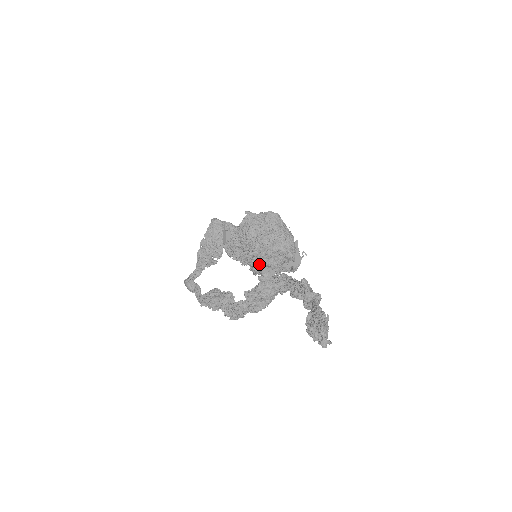
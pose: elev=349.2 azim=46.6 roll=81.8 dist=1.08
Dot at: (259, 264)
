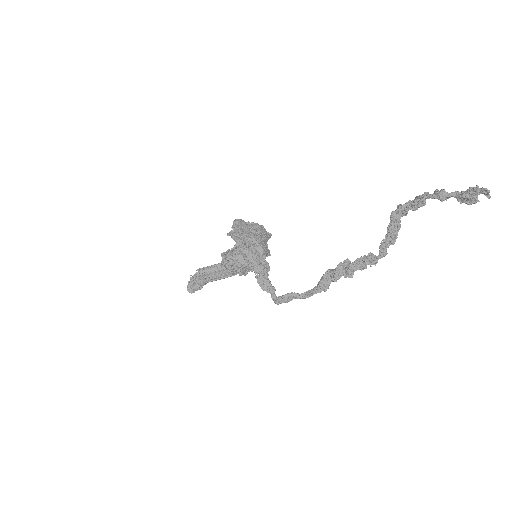
Dot at: occluded
